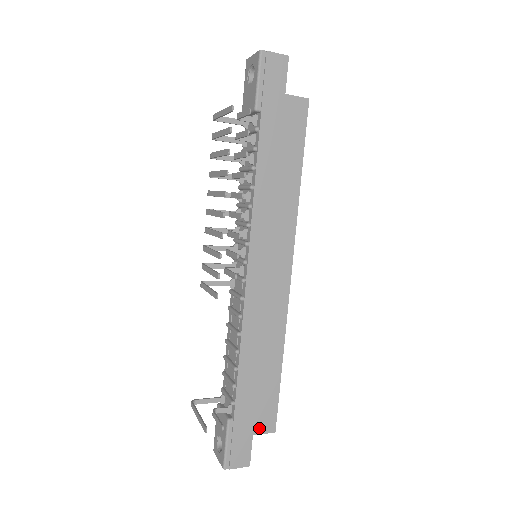
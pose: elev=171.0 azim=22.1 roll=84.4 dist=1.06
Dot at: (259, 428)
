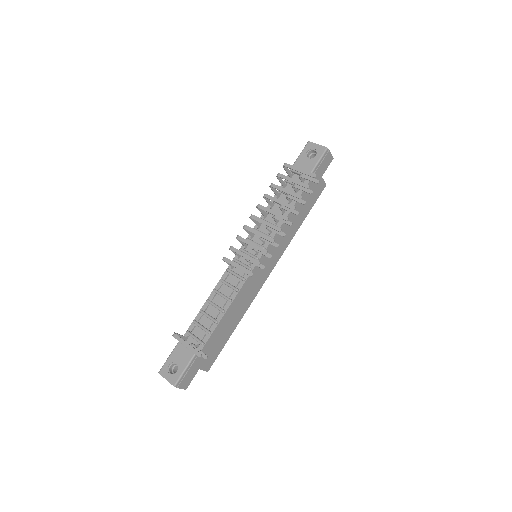
Dot at: (204, 366)
